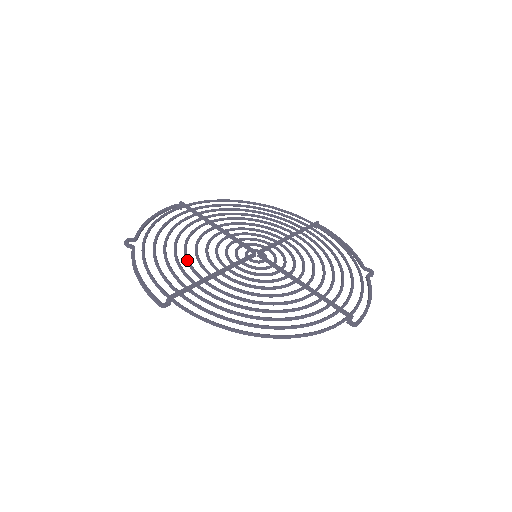
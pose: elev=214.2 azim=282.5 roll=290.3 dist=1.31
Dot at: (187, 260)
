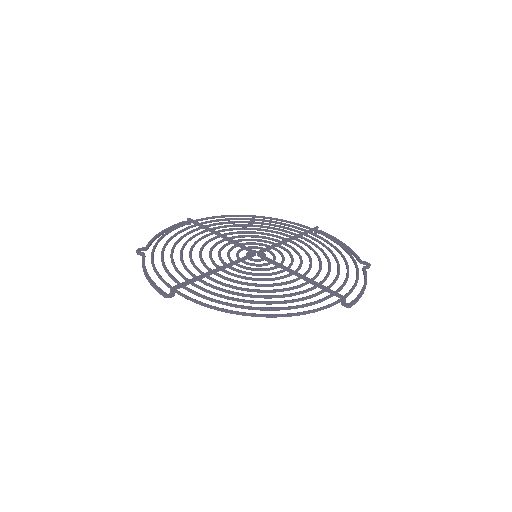
Dot at: (191, 261)
